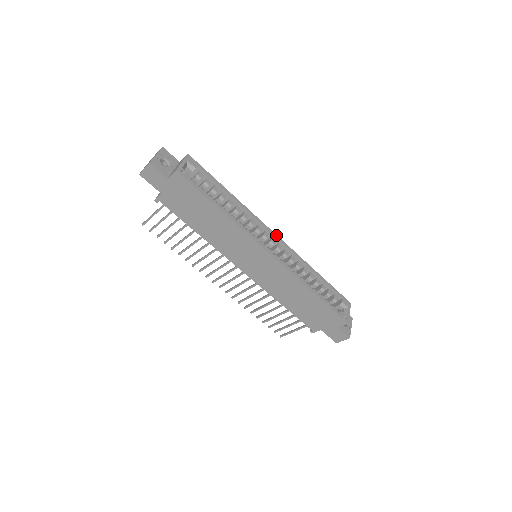
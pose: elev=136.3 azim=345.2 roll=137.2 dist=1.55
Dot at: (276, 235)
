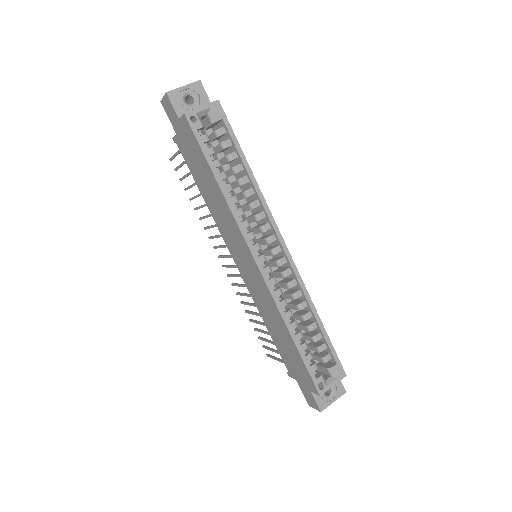
Dot at: (285, 245)
